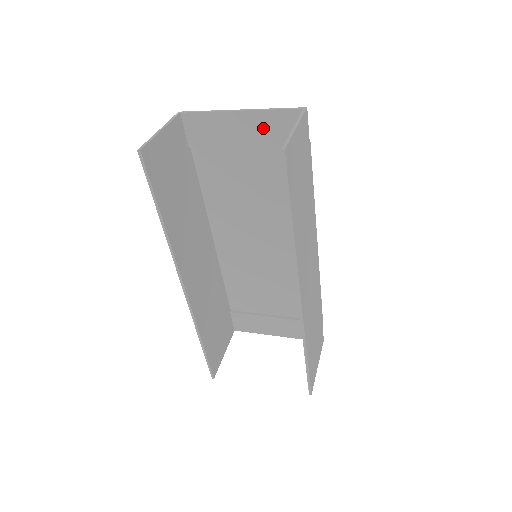
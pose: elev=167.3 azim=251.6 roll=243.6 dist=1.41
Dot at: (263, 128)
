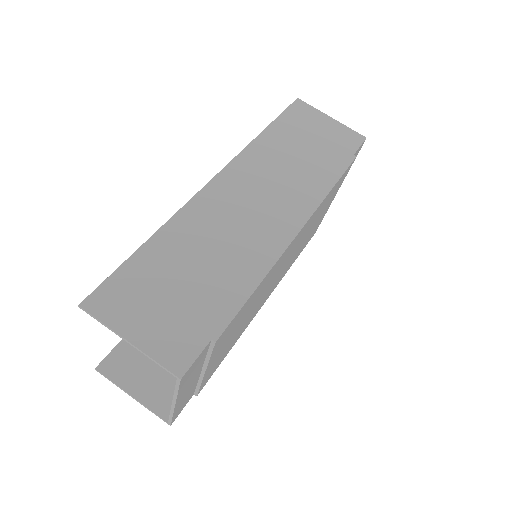
Dot at: occluded
